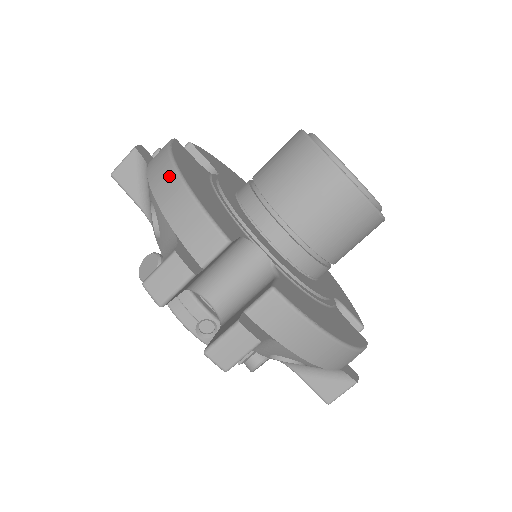
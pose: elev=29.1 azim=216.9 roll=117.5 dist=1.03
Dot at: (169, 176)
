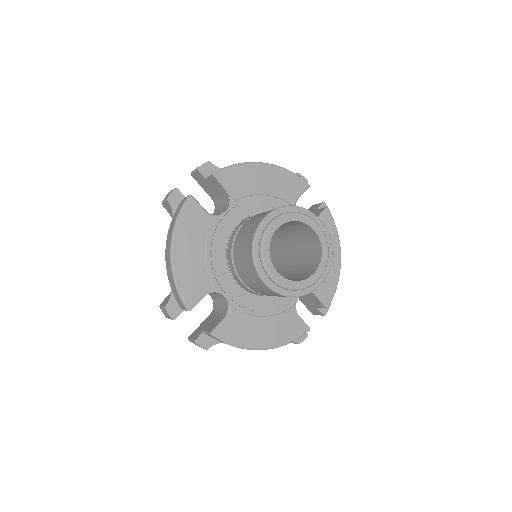
Dot at: (168, 255)
